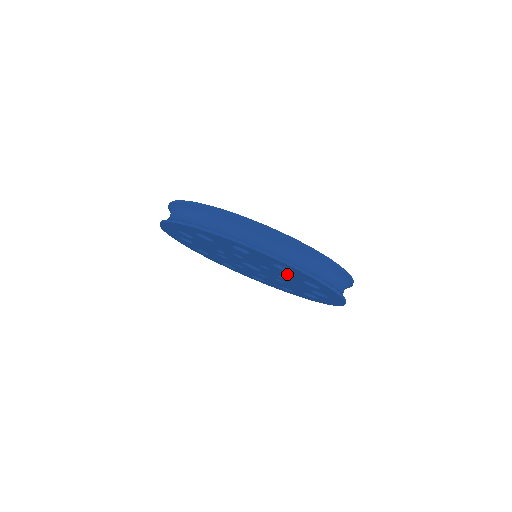
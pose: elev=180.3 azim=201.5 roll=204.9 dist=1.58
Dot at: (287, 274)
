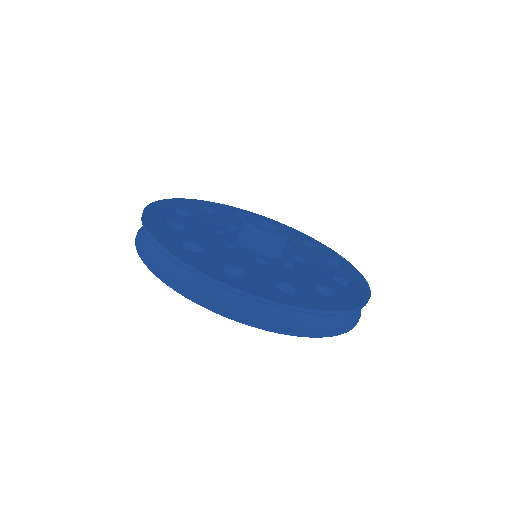
Dot at: occluded
